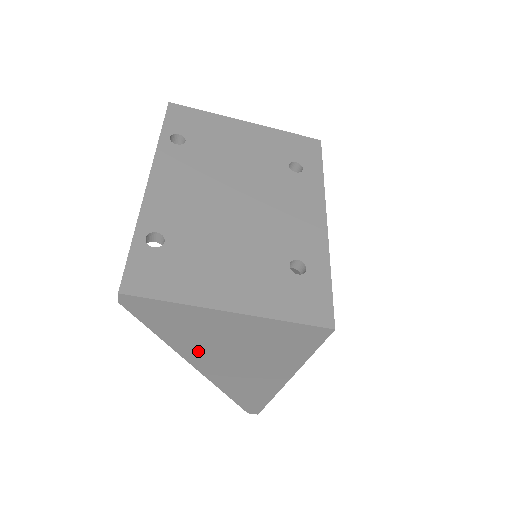
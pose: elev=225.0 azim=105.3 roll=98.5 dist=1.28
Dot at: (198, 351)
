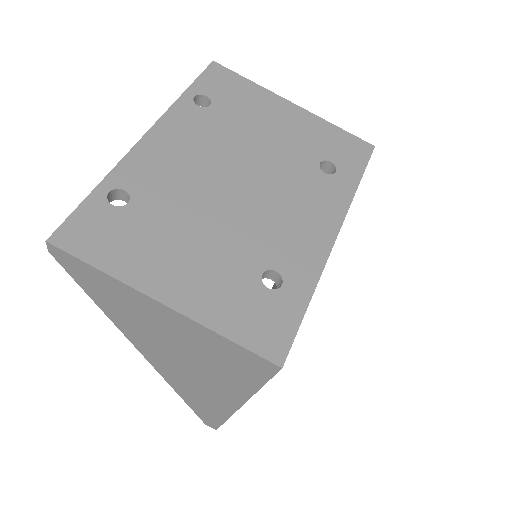
Dot at: (141, 337)
